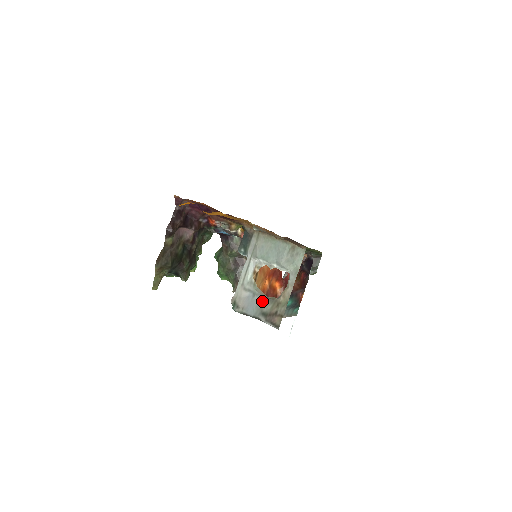
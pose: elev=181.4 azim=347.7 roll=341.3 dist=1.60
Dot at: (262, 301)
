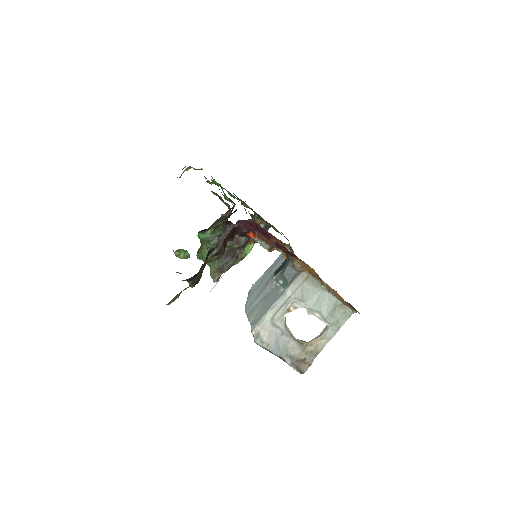
Dot at: (290, 343)
